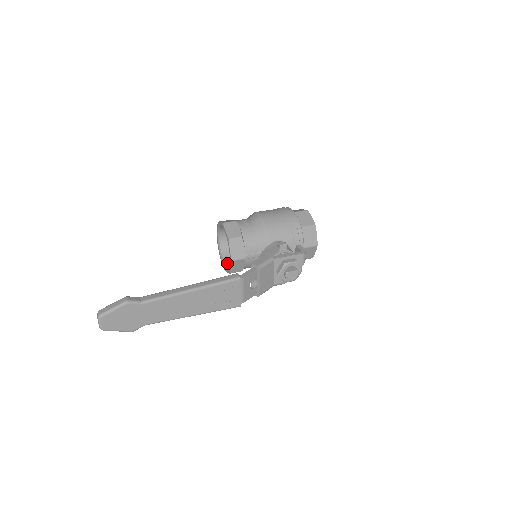
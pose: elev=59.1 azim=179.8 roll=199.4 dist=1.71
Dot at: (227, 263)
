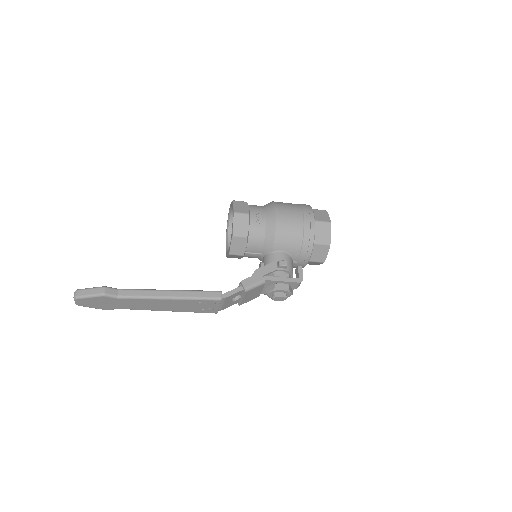
Dot at: (230, 239)
